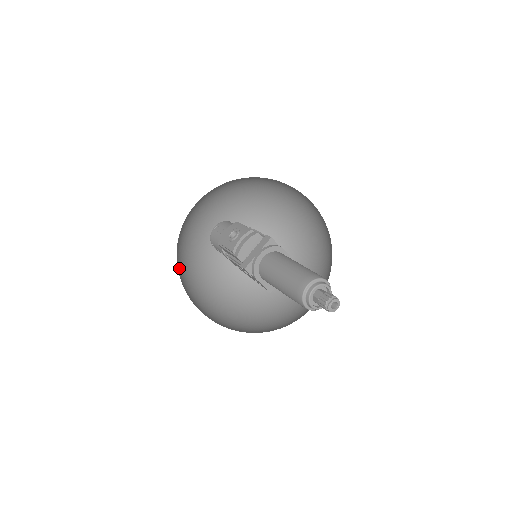
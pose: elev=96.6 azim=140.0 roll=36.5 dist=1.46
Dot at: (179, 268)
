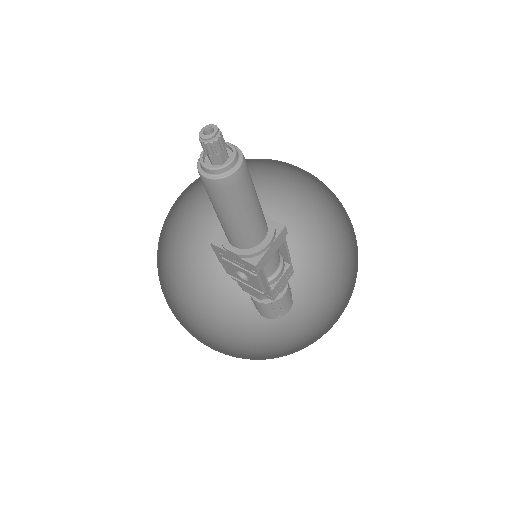
Dot at: (190, 314)
